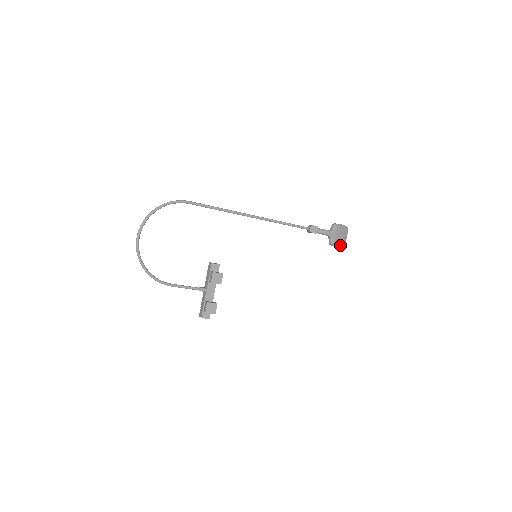
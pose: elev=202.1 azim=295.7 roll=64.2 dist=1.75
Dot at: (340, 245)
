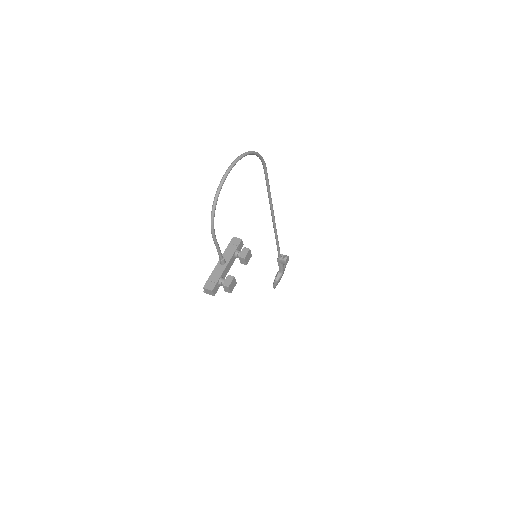
Dot at: occluded
